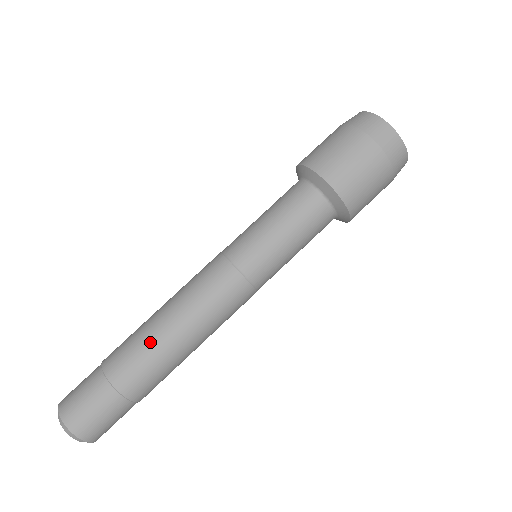
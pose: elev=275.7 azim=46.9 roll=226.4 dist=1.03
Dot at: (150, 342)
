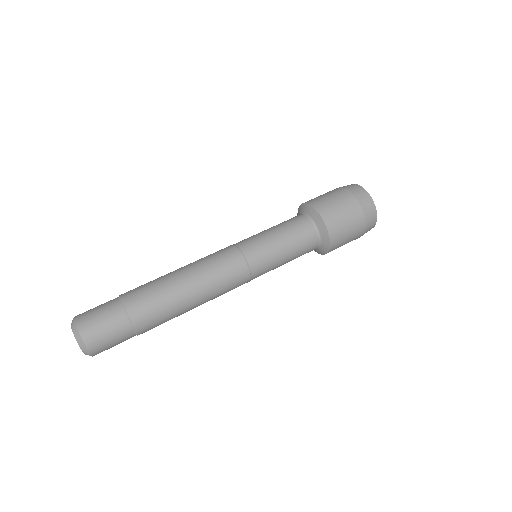
Dot at: (166, 289)
